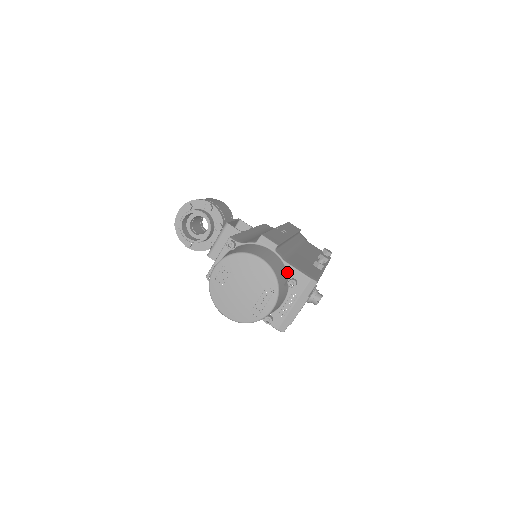
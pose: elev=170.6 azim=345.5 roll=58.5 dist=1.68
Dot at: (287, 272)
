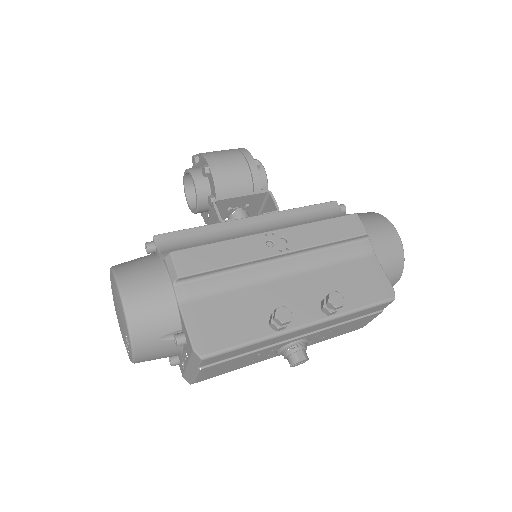
Dot at: (180, 320)
